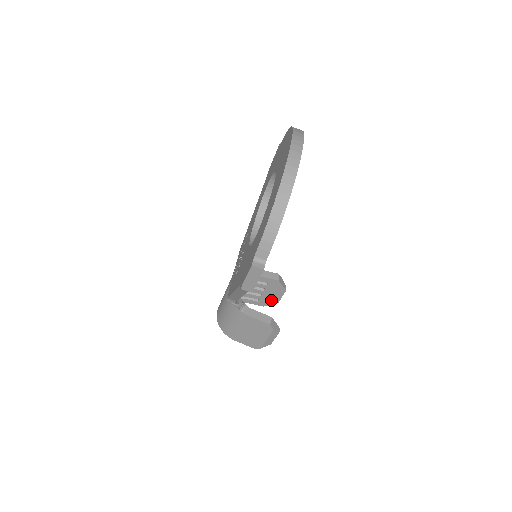
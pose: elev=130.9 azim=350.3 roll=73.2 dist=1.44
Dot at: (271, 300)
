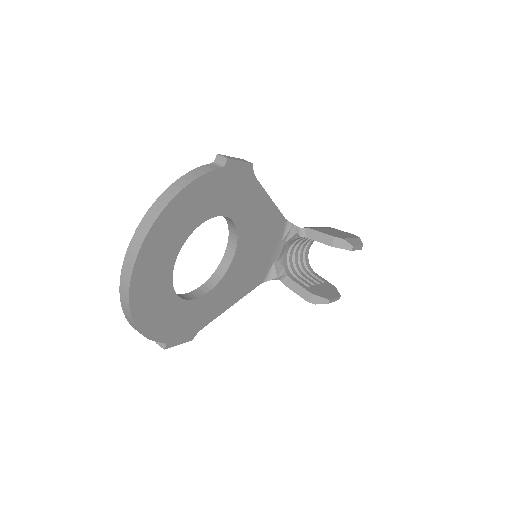
Dot at: occluded
